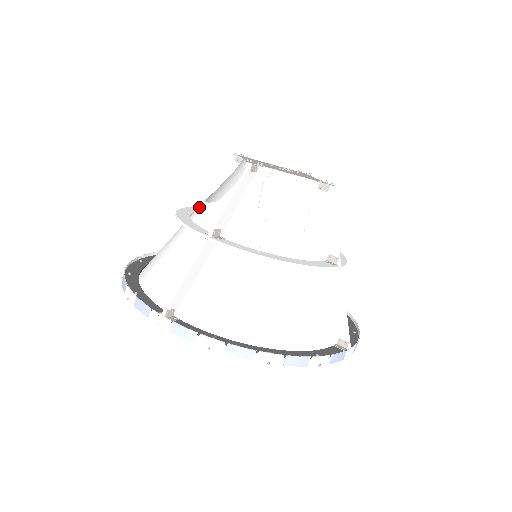
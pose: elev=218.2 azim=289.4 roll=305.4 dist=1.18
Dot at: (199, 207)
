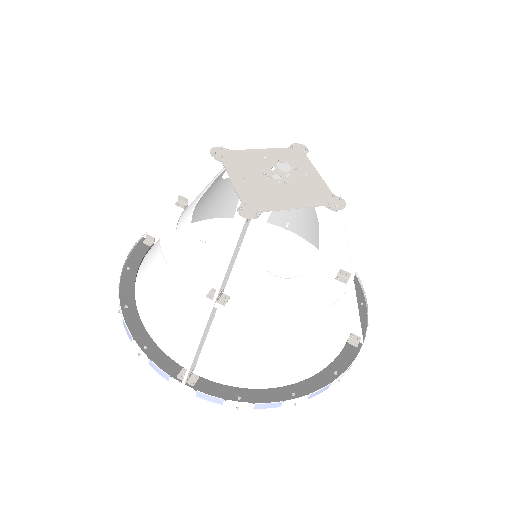
Dot at: (186, 235)
